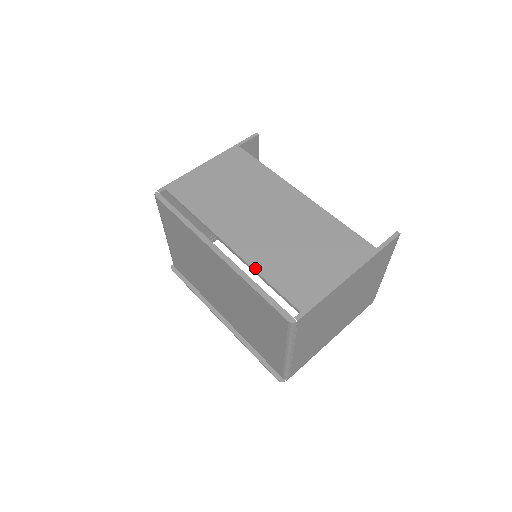
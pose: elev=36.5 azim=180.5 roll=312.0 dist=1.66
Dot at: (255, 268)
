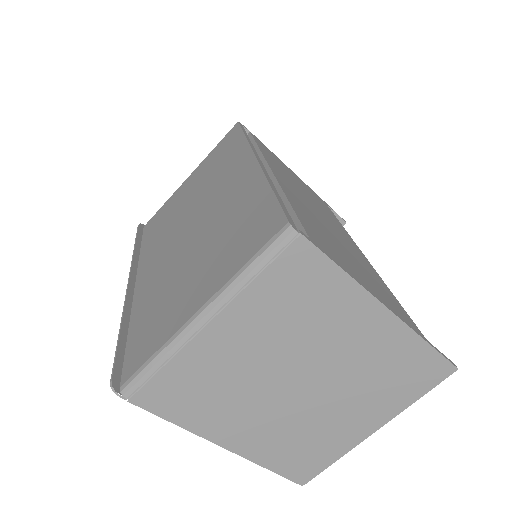
Dot at: (286, 193)
